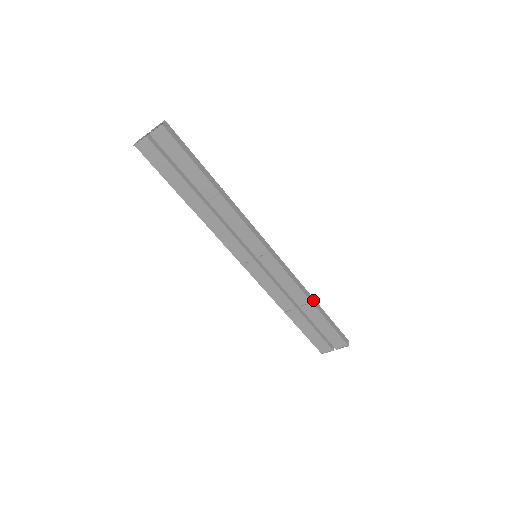
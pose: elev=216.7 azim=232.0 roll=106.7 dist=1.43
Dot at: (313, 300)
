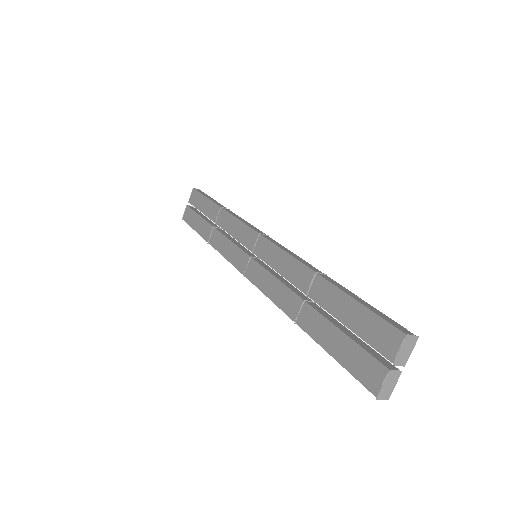
Dot at: (324, 276)
